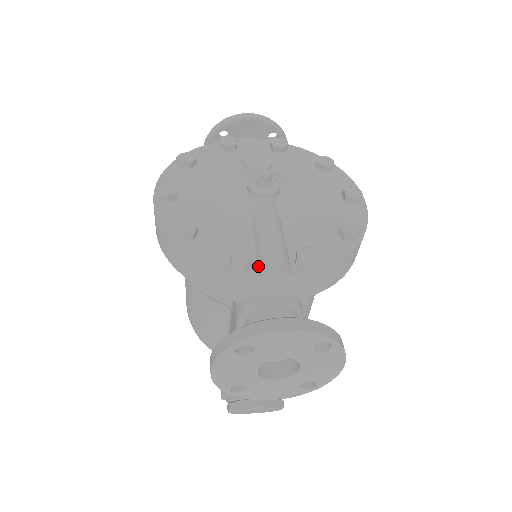
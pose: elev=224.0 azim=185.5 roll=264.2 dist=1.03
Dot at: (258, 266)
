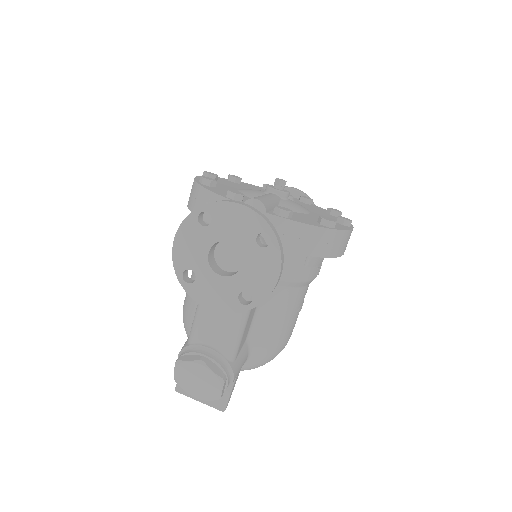
Dot at: occluded
